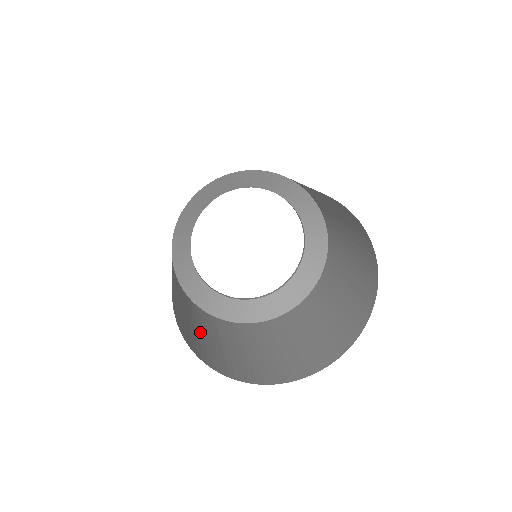
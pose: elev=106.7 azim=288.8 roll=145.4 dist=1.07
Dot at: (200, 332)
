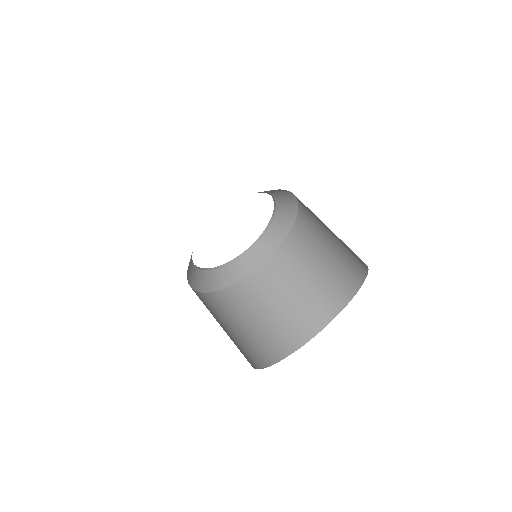
Dot at: (230, 332)
